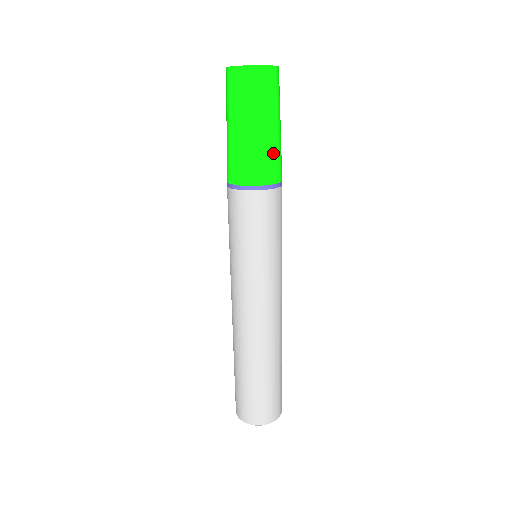
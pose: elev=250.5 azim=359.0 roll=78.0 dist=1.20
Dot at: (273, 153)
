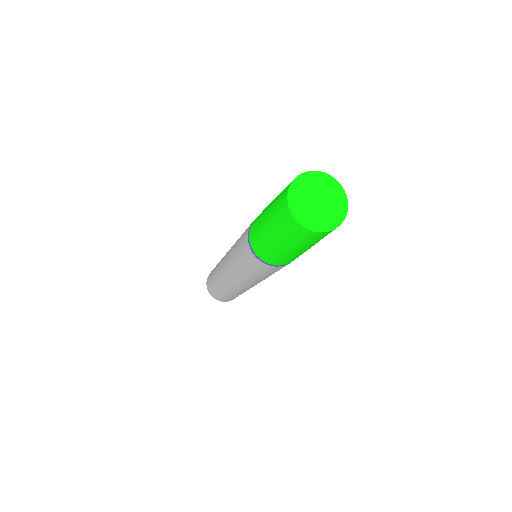
Dot at: occluded
